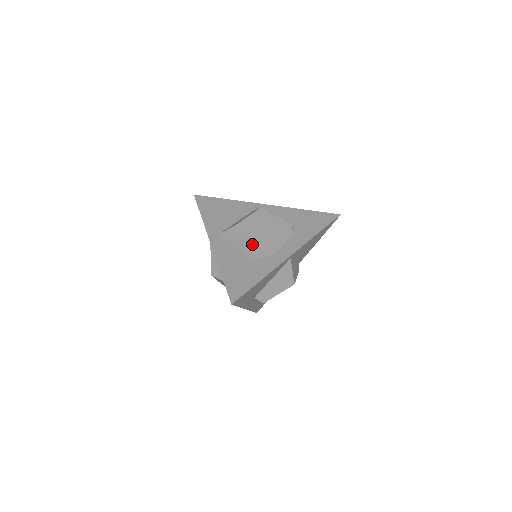
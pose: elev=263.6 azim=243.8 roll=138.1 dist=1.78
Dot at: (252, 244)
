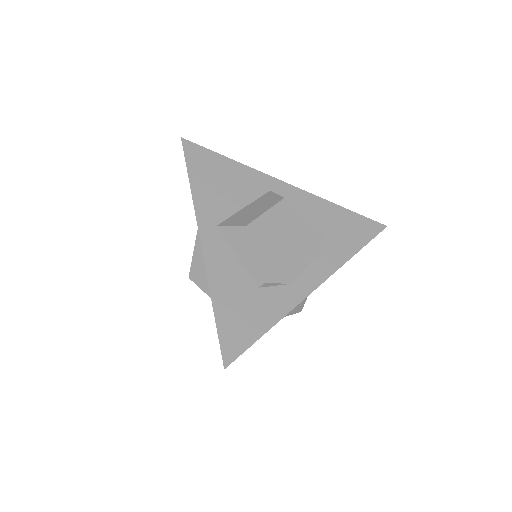
Dot at: (265, 263)
